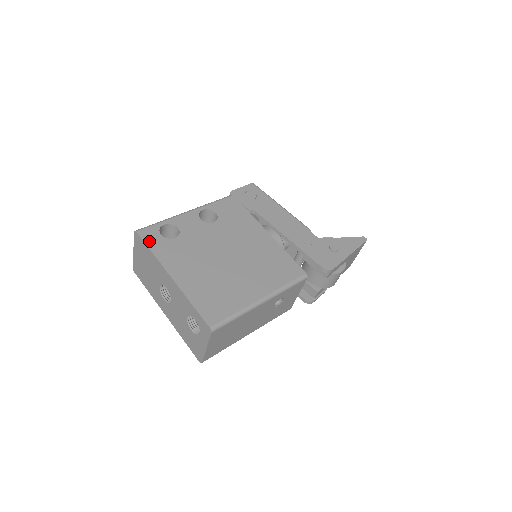
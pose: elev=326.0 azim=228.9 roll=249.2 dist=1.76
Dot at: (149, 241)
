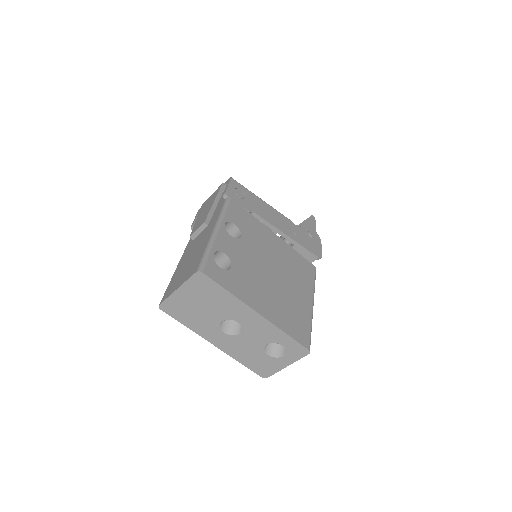
Dot at: (219, 280)
